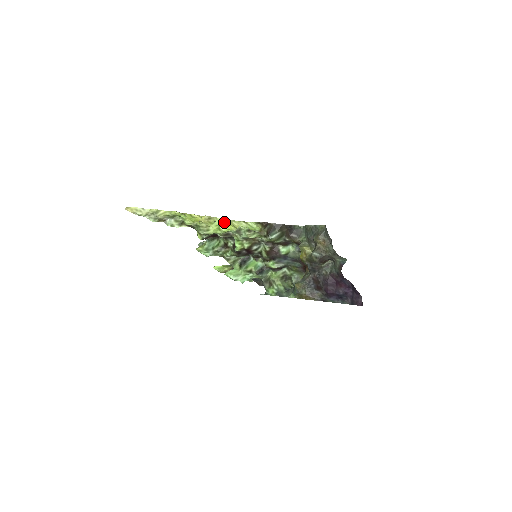
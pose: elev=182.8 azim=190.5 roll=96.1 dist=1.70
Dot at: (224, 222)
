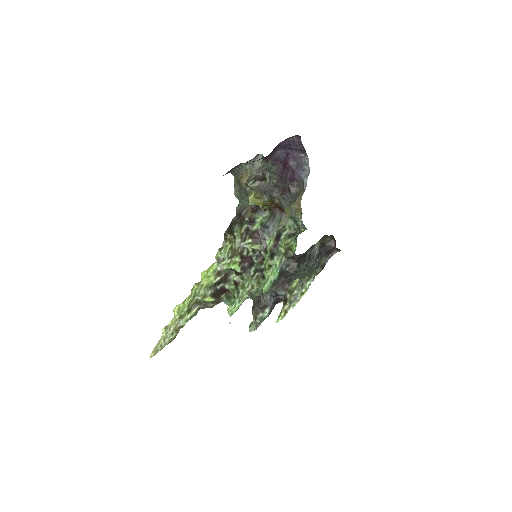
Dot at: (205, 271)
